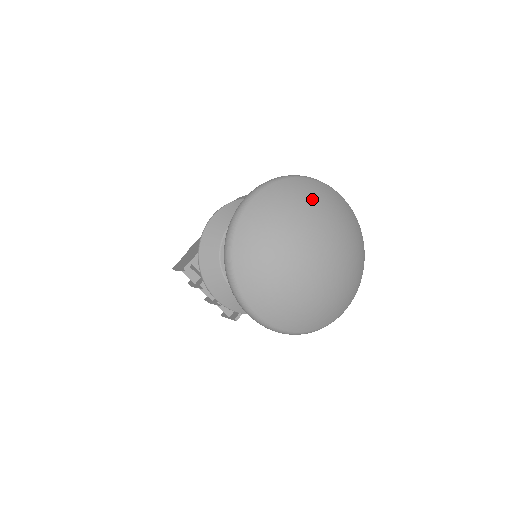
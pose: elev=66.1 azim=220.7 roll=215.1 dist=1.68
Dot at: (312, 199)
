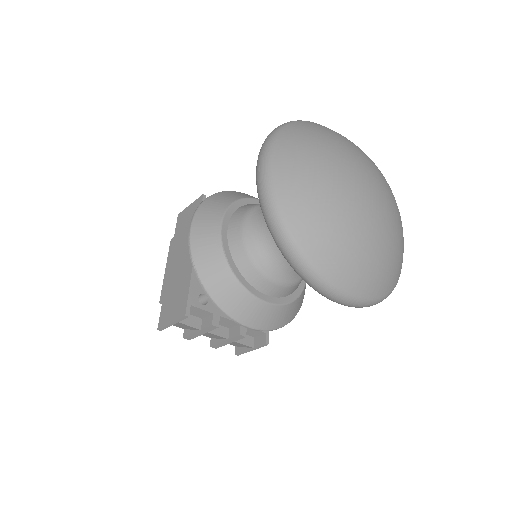
Dot at: (327, 136)
